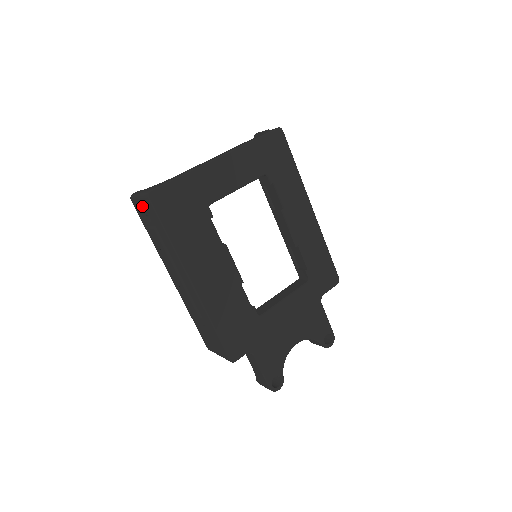
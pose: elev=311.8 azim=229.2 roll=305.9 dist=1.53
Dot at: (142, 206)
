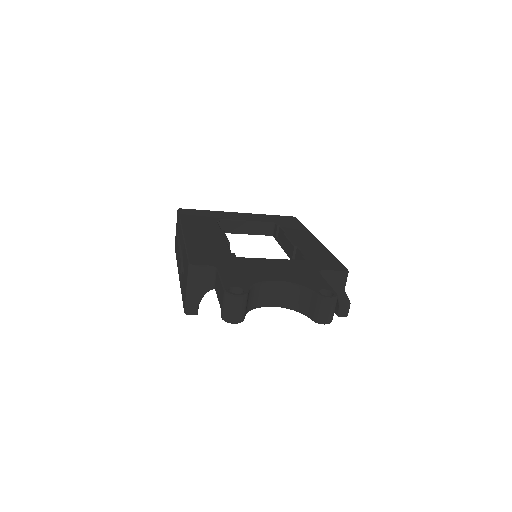
Dot at: occluded
